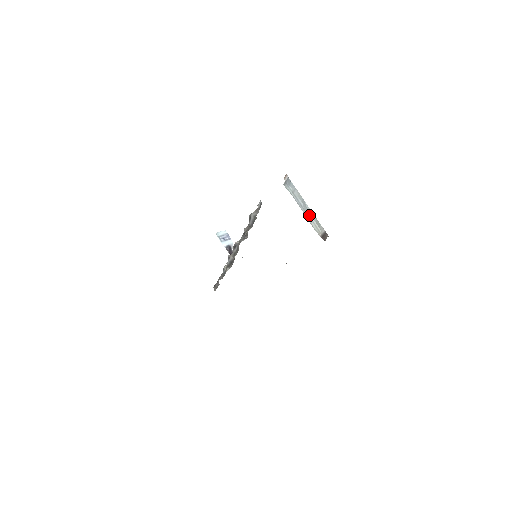
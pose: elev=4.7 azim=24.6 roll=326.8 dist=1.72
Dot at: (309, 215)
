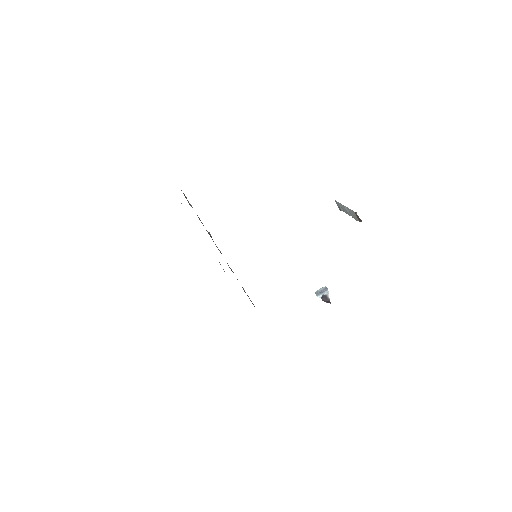
Dot at: (350, 213)
